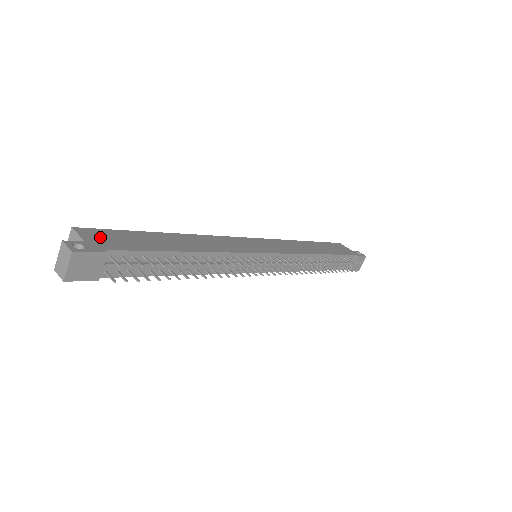
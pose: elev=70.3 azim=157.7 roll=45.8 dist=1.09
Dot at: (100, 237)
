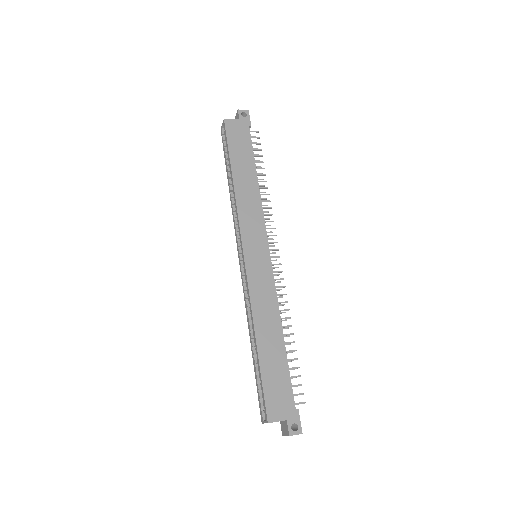
Dot at: (278, 407)
